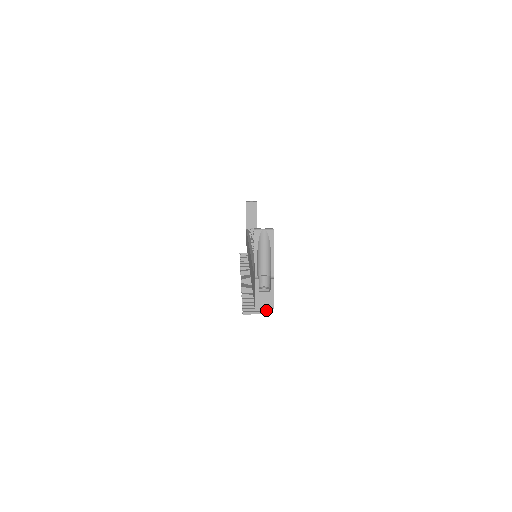
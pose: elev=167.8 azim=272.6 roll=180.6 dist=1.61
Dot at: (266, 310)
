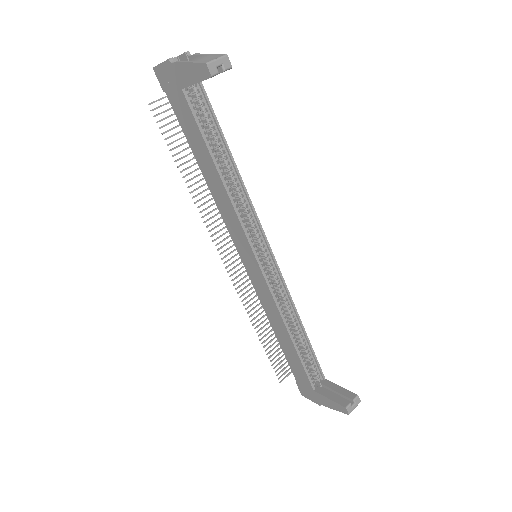
Dot at: occluded
